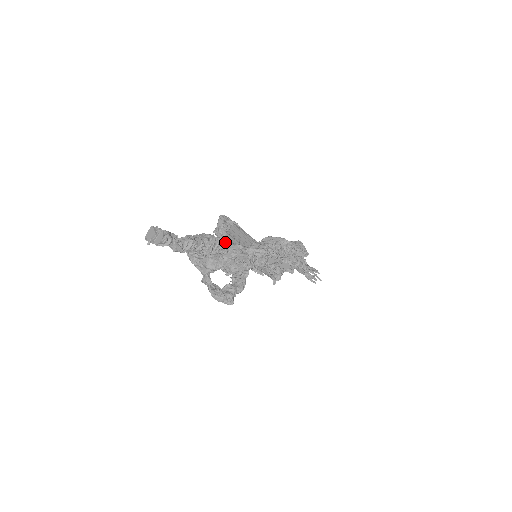
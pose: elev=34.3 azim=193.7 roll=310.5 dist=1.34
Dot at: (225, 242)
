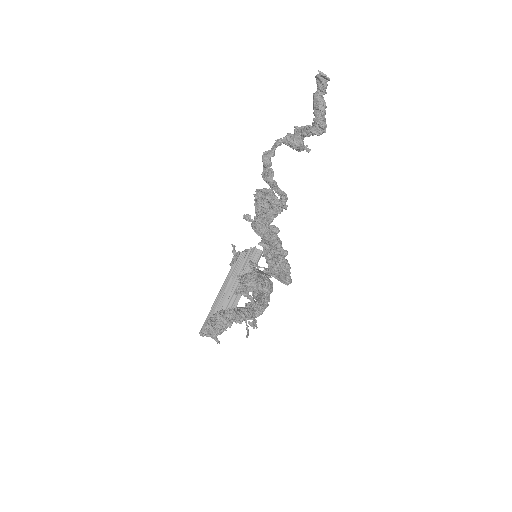
Dot at: occluded
